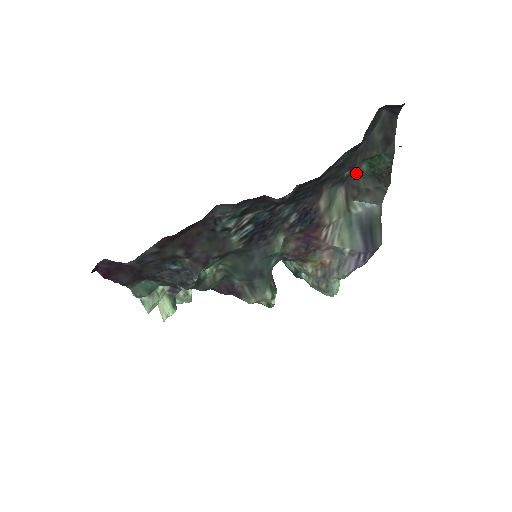
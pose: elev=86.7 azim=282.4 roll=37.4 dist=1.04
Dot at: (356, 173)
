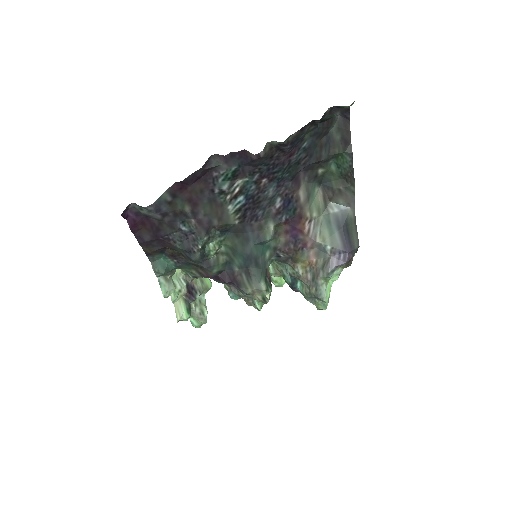
Dot at: (328, 174)
